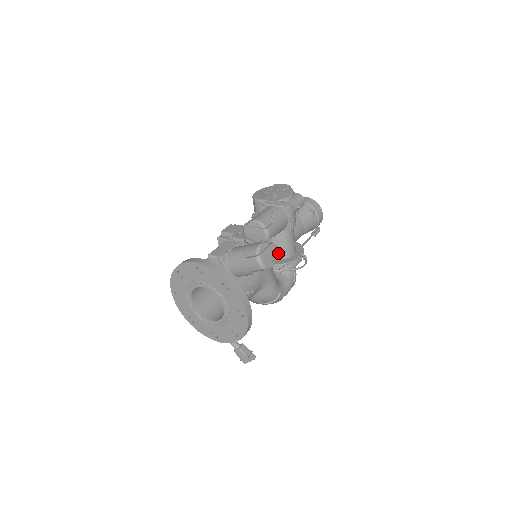
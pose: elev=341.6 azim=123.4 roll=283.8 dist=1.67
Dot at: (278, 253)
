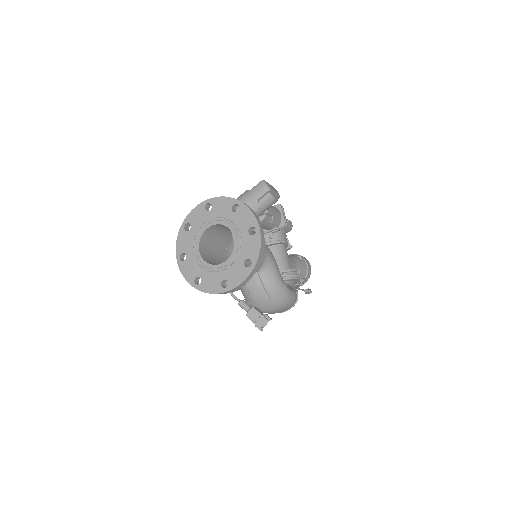
Dot at: (279, 195)
